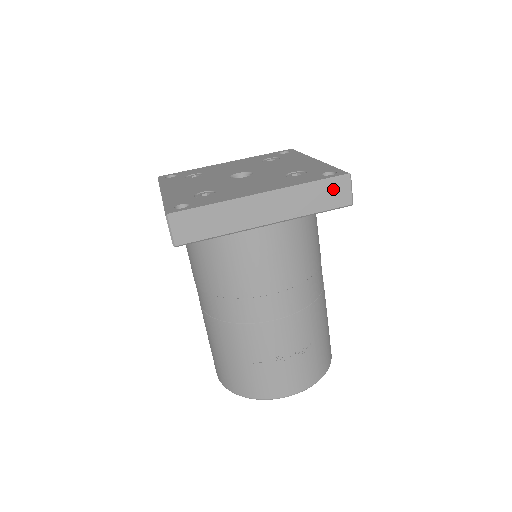
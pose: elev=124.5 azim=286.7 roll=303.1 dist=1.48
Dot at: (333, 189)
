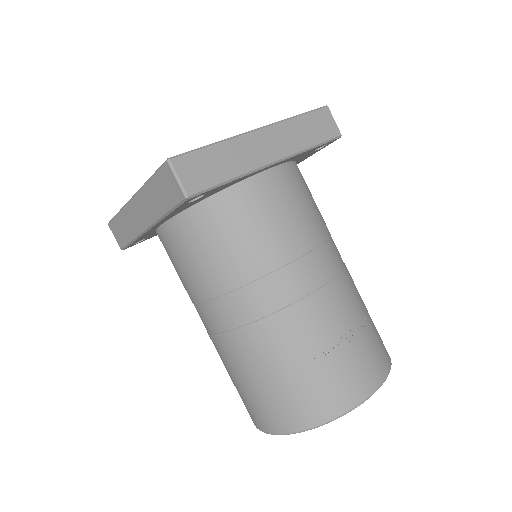
Dot at: (319, 120)
